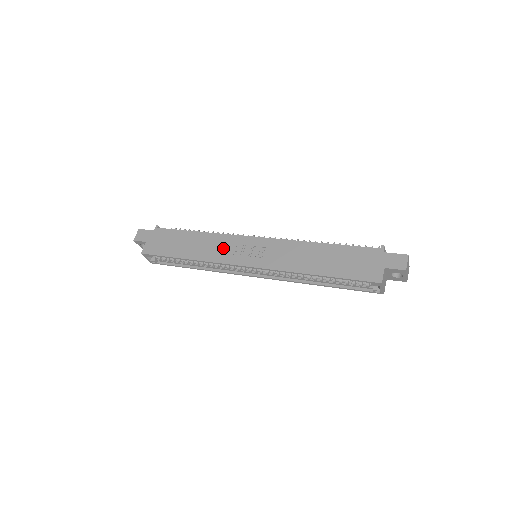
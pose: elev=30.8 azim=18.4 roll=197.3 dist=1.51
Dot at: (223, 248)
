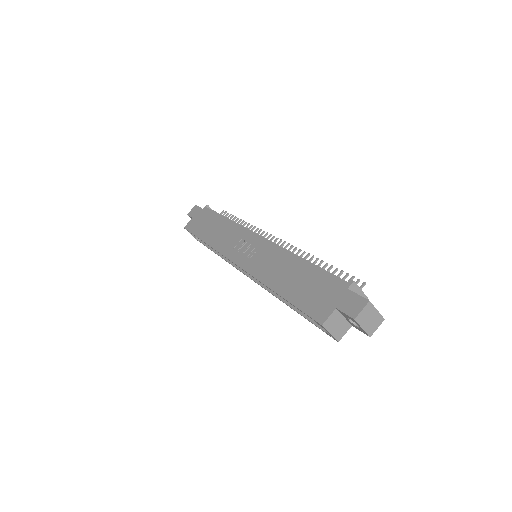
Dot at: (231, 239)
